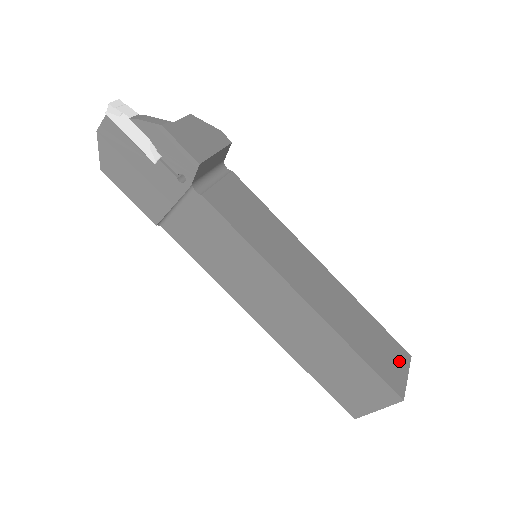
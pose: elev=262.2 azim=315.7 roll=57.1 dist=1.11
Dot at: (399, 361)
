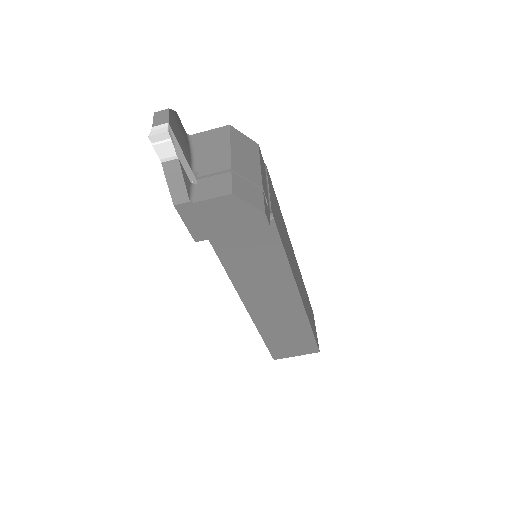
Dot at: (301, 350)
